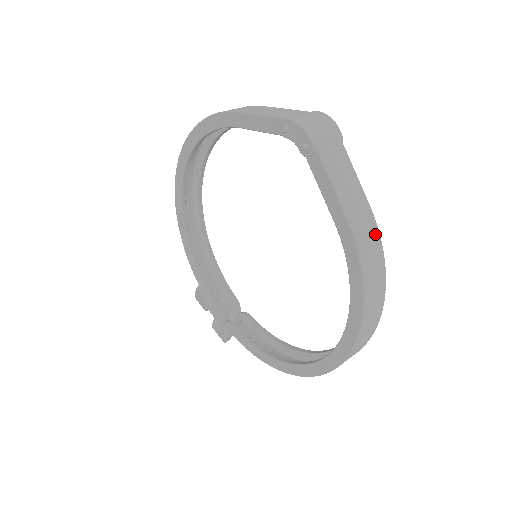
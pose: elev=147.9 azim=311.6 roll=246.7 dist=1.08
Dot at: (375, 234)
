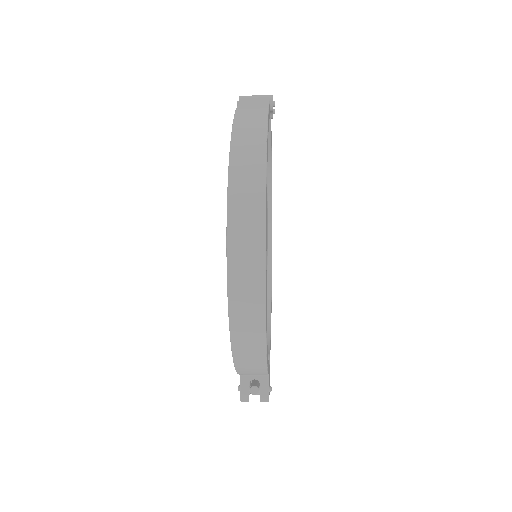
Dot at: (262, 114)
